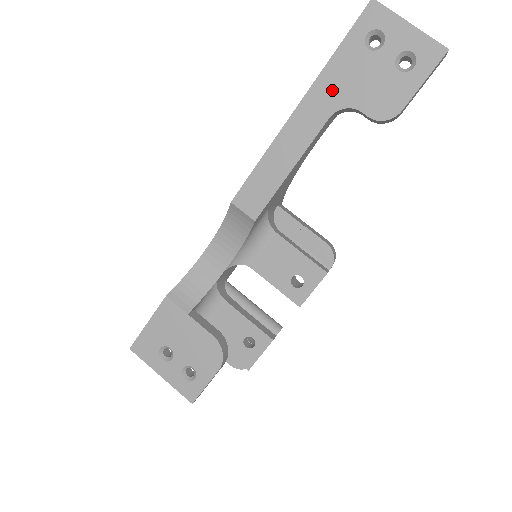
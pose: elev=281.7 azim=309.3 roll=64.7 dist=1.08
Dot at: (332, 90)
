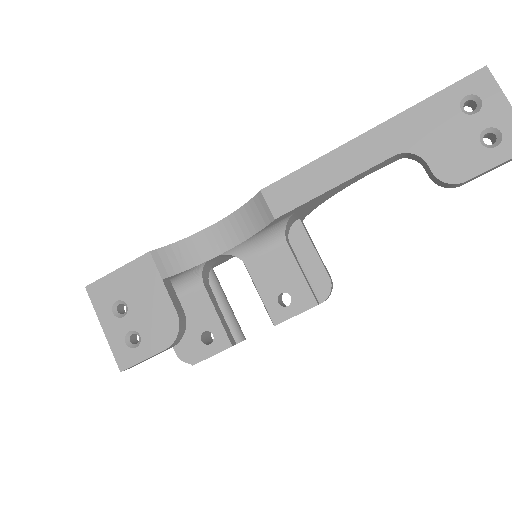
Dot at: (409, 131)
